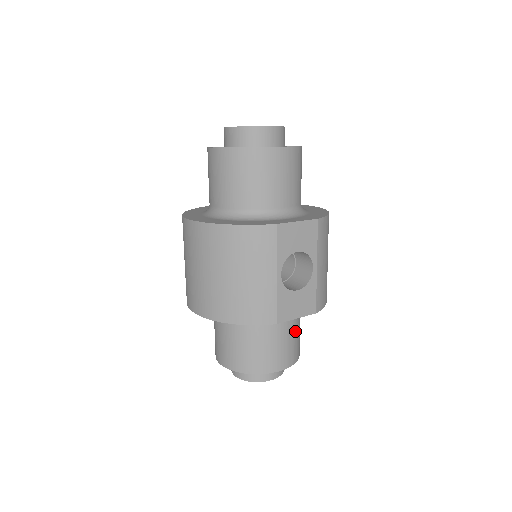
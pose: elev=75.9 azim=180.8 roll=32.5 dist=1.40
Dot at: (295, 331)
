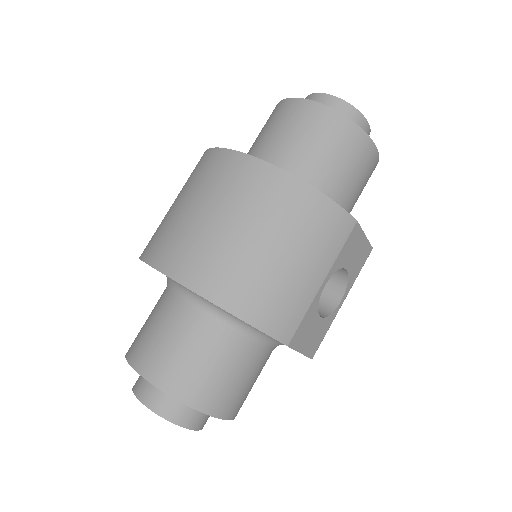
Dot at: (259, 373)
